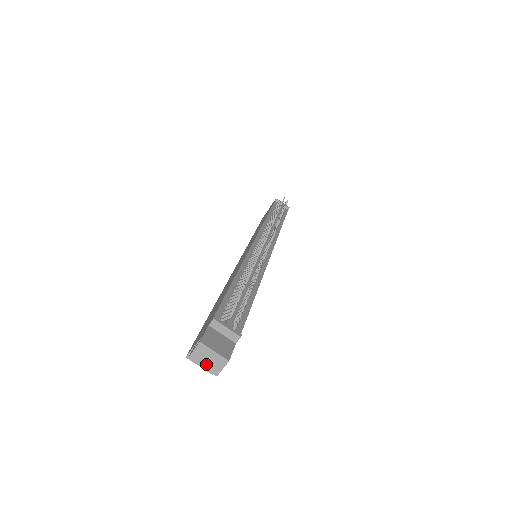
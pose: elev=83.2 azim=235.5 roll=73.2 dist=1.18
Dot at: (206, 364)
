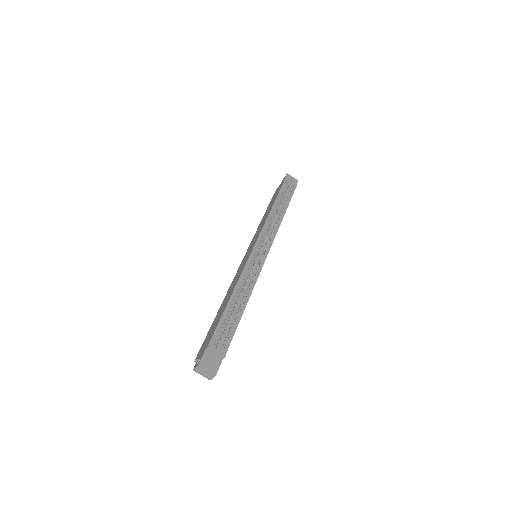
Dot at: (203, 375)
